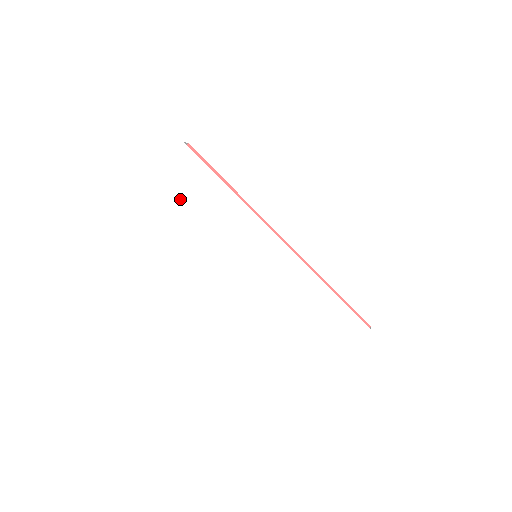
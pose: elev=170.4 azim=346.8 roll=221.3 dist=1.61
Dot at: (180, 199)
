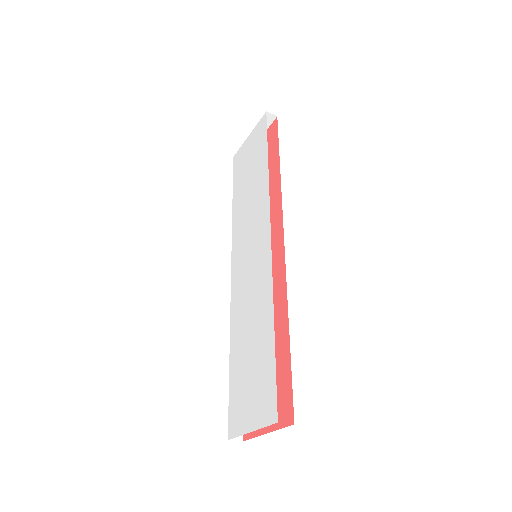
Dot at: (242, 172)
